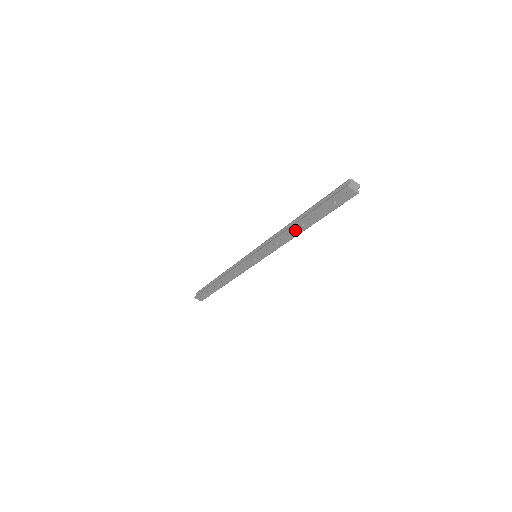
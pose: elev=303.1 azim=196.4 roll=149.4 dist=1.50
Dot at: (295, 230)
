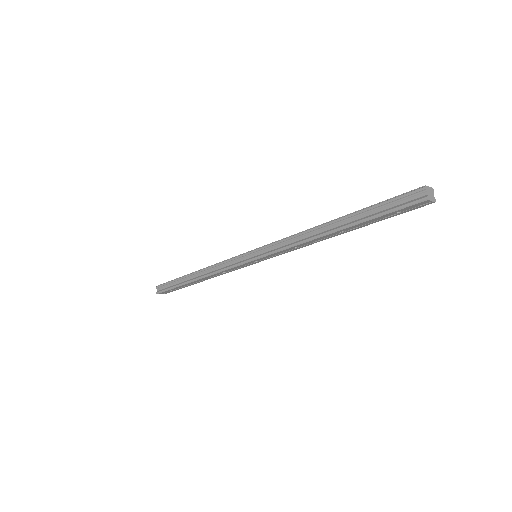
Dot at: (327, 236)
